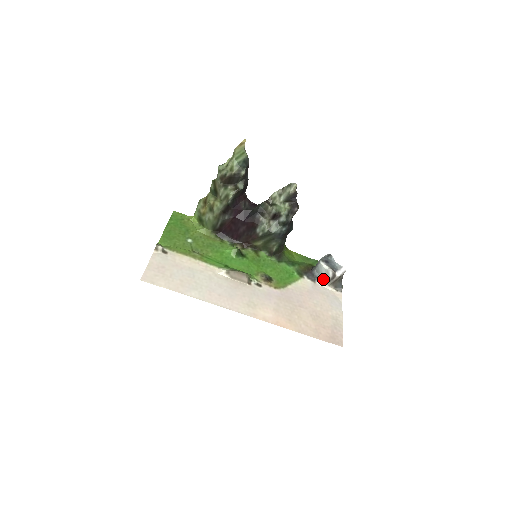
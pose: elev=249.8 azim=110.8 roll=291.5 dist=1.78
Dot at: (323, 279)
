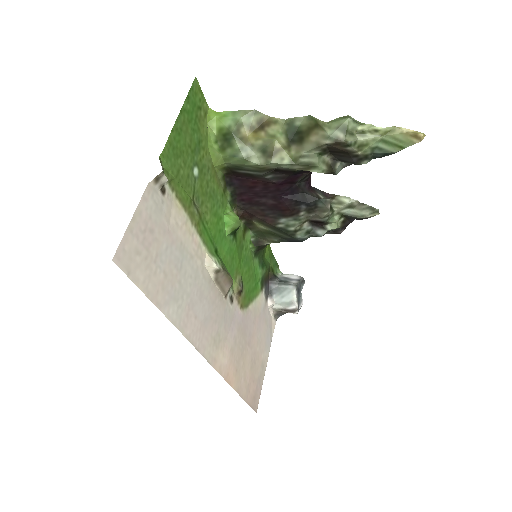
Dot at: (276, 302)
